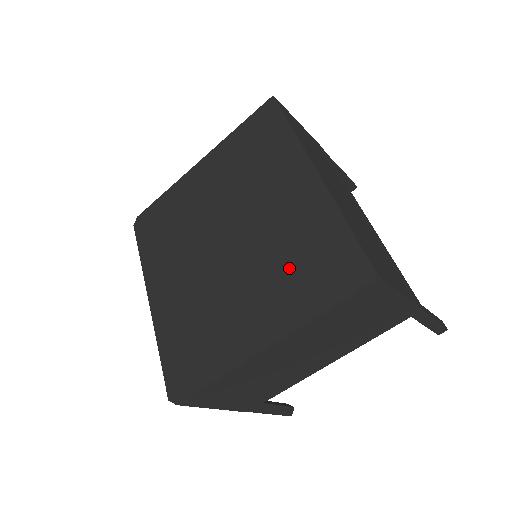
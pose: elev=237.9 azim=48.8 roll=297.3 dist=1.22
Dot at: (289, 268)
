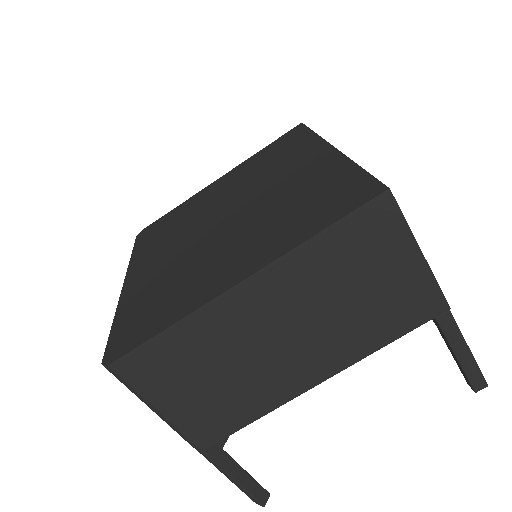
Dot at: (287, 214)
